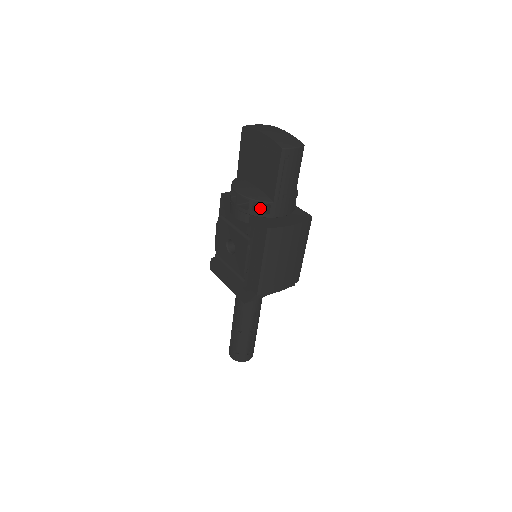
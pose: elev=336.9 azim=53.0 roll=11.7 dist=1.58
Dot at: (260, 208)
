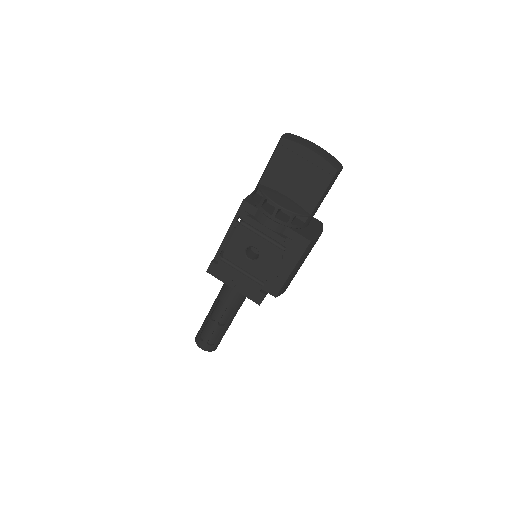
Dot at: (293, 219)
